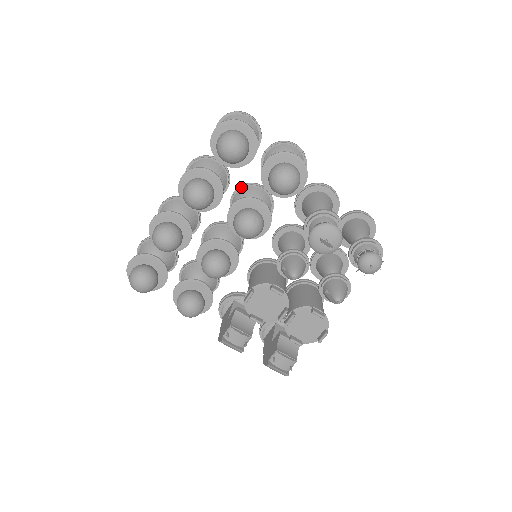
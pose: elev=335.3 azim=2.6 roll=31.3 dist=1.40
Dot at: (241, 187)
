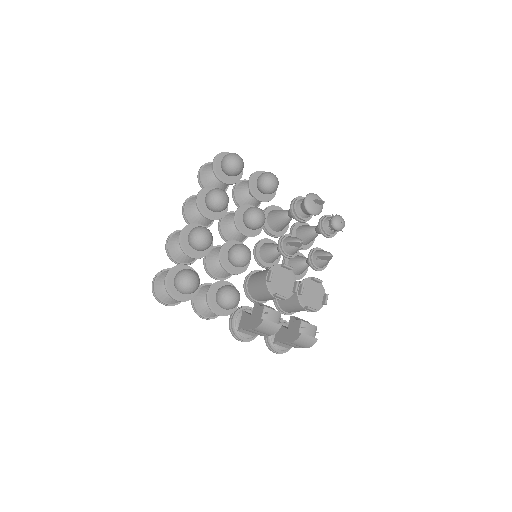
Dot at: occluded
